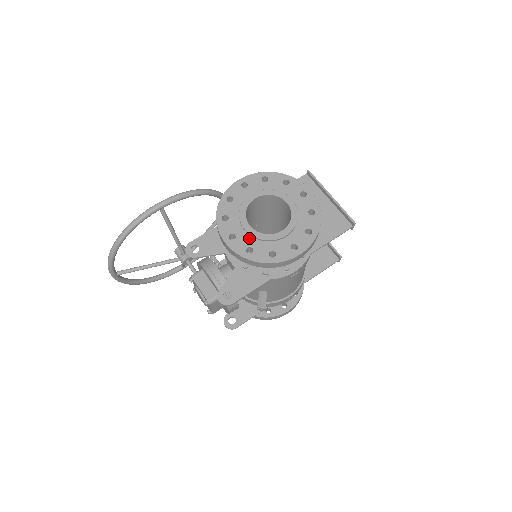
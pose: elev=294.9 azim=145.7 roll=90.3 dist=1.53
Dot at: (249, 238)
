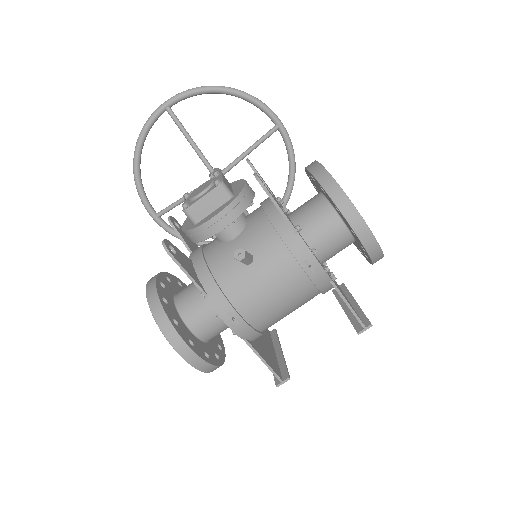
Dot at: occluded
